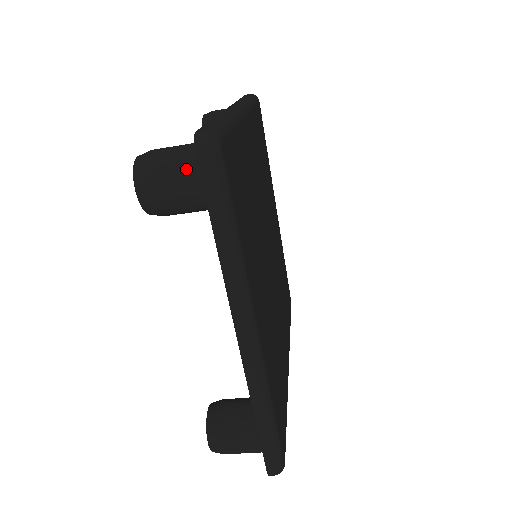
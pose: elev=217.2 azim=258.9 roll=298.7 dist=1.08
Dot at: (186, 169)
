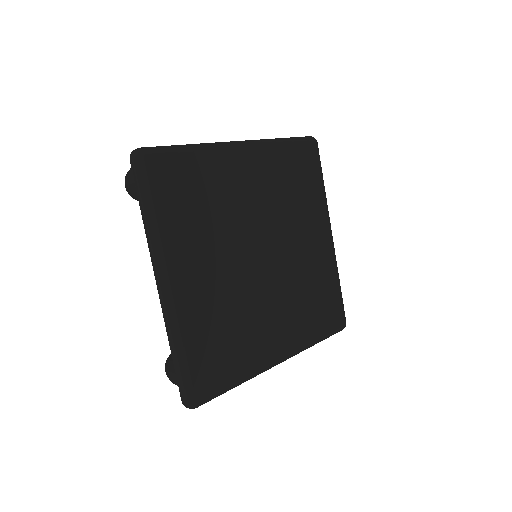
Dot at: occluded
